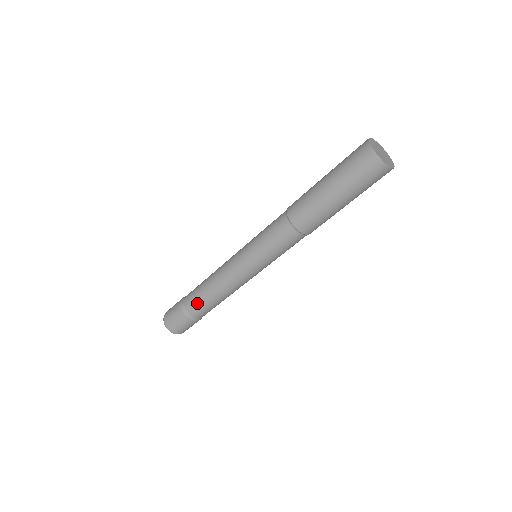
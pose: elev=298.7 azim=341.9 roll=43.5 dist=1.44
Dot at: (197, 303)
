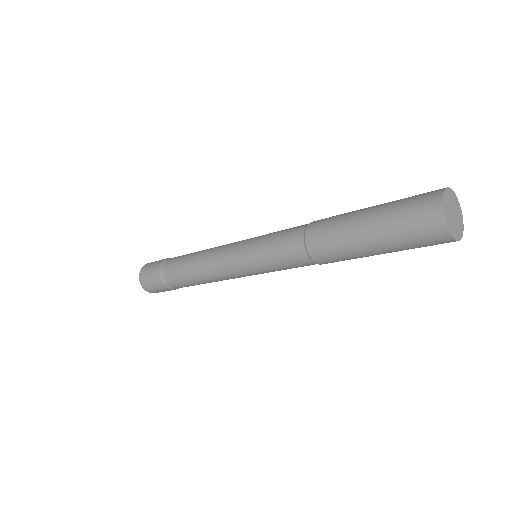
Dot at: (179, 280)
